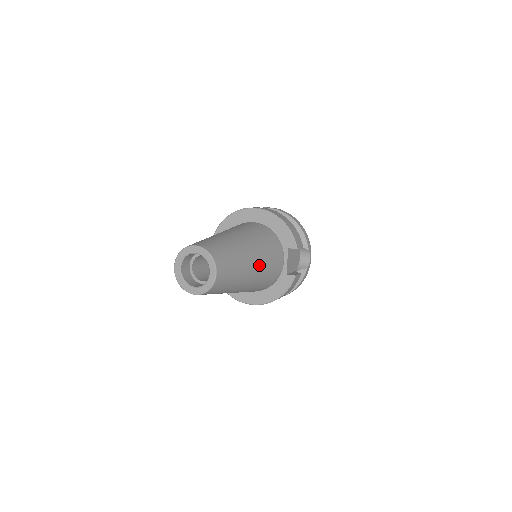
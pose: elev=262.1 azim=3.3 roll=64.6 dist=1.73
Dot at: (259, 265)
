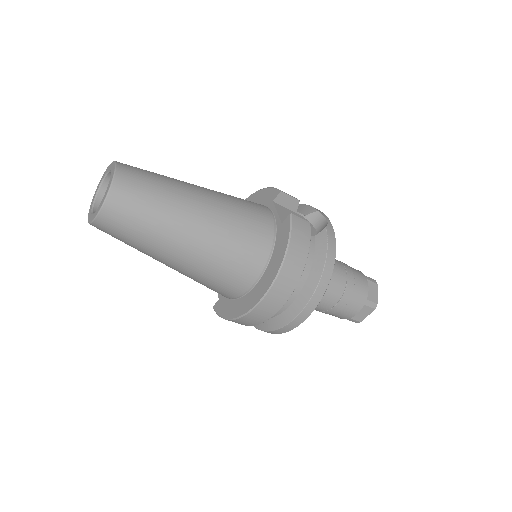
Dot at: (213, 197)
